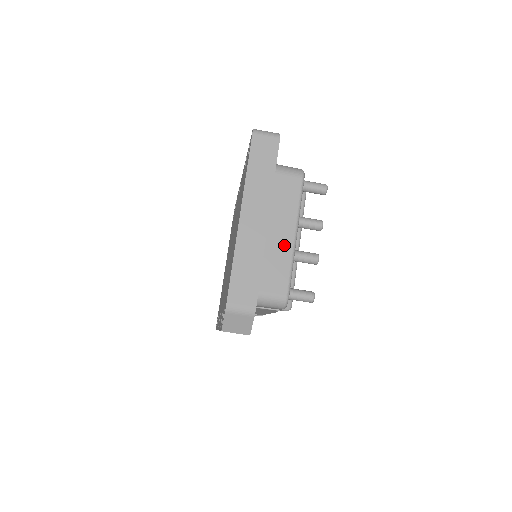
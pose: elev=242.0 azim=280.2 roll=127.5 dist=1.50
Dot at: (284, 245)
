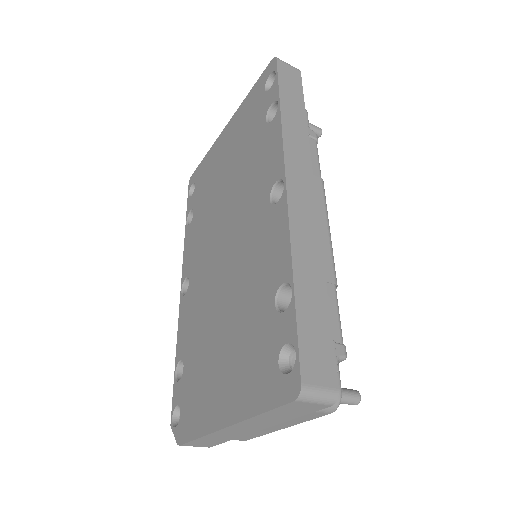
Dot at: (266, 431)
